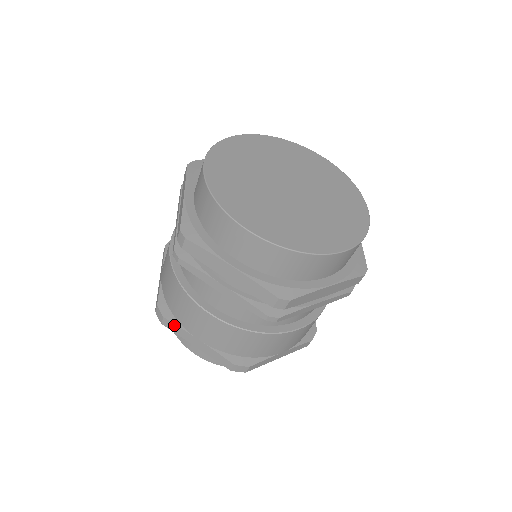
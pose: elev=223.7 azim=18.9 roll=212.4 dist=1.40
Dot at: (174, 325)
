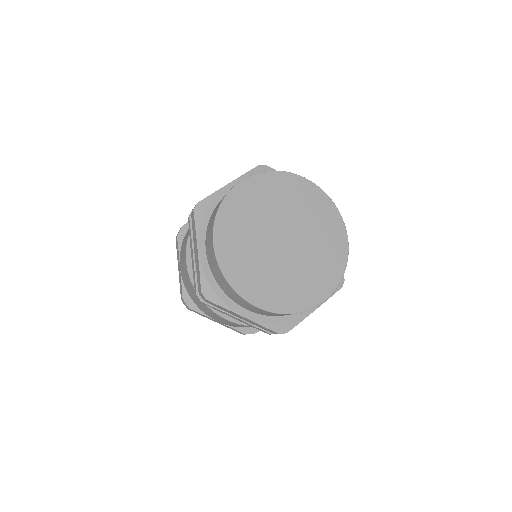
Dot at: (178, 246)
